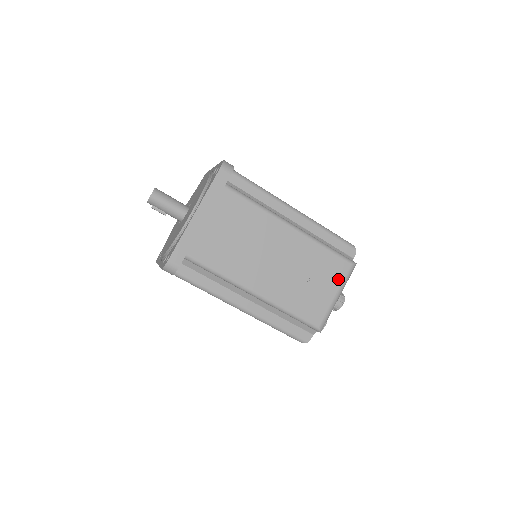
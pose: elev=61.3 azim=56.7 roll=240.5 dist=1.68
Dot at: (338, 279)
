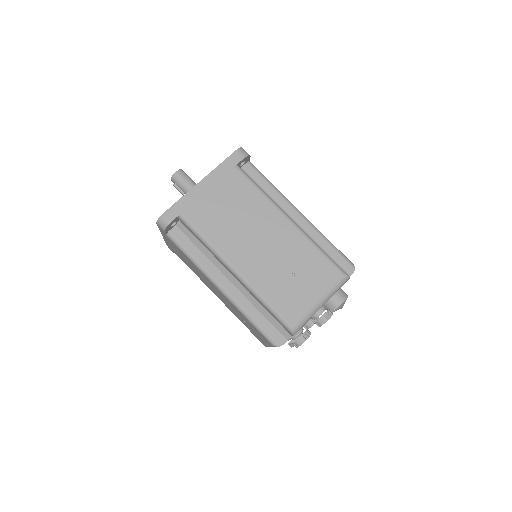
Dot at: (325, 284)
